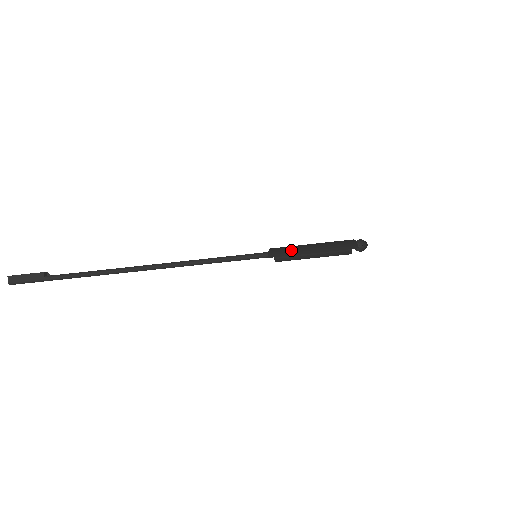
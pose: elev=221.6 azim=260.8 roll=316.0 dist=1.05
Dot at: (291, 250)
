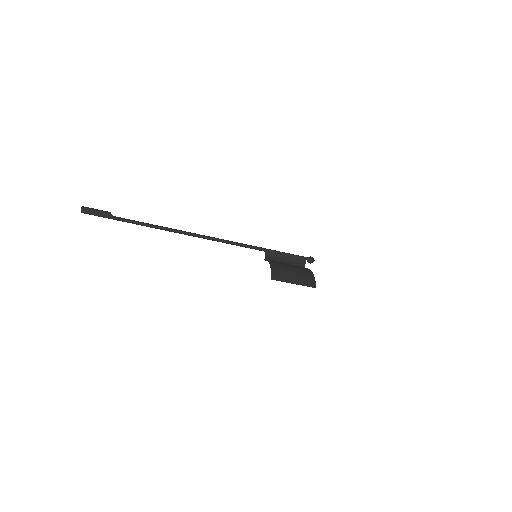
Dot at: (283, 276)
